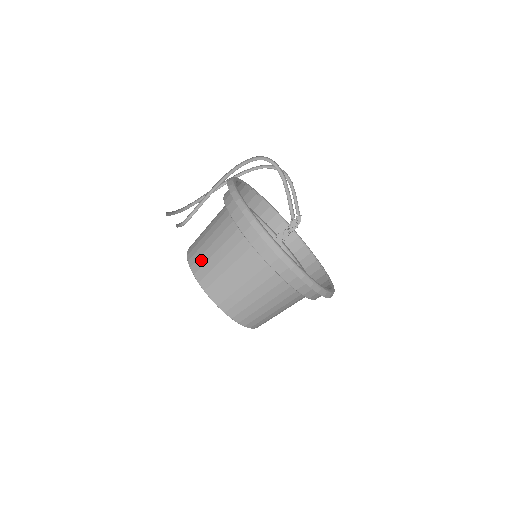
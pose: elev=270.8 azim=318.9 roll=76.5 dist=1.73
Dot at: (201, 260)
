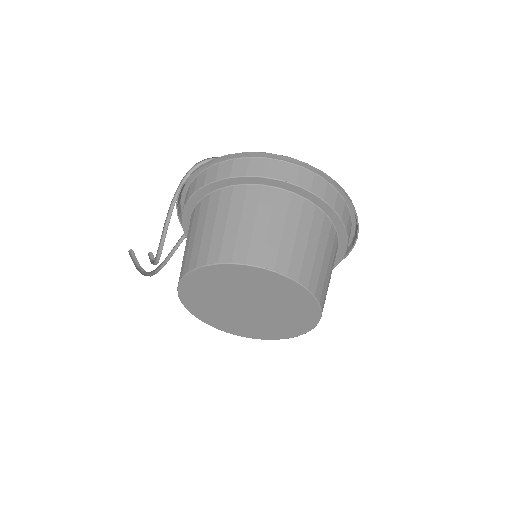
Dot at: (203, 248)
